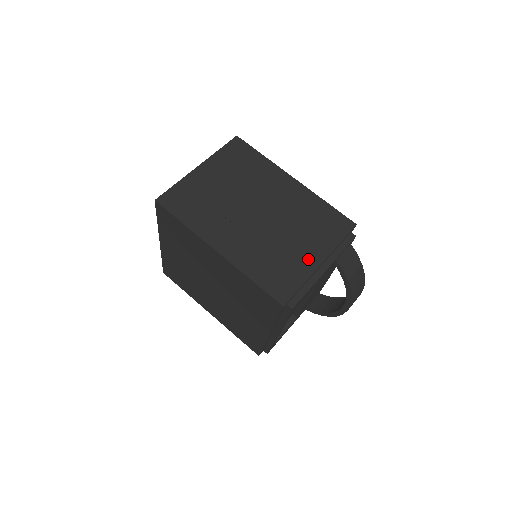
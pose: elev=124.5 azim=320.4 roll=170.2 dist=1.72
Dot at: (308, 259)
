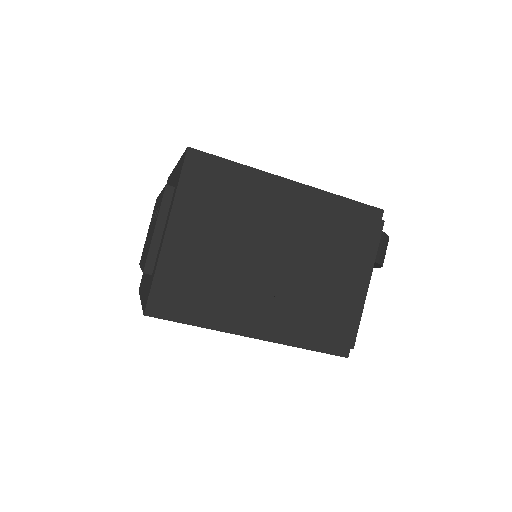
Dot at: (351, 288)
